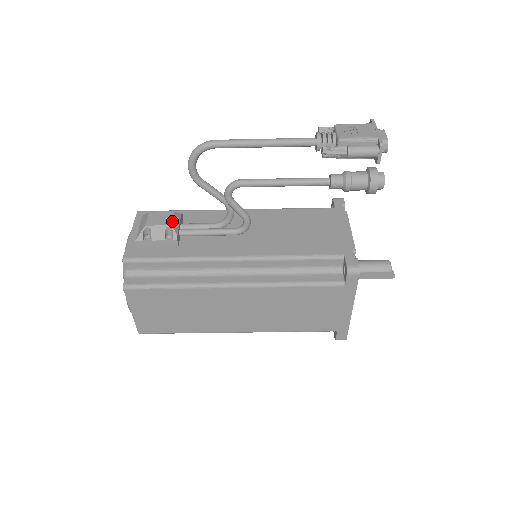
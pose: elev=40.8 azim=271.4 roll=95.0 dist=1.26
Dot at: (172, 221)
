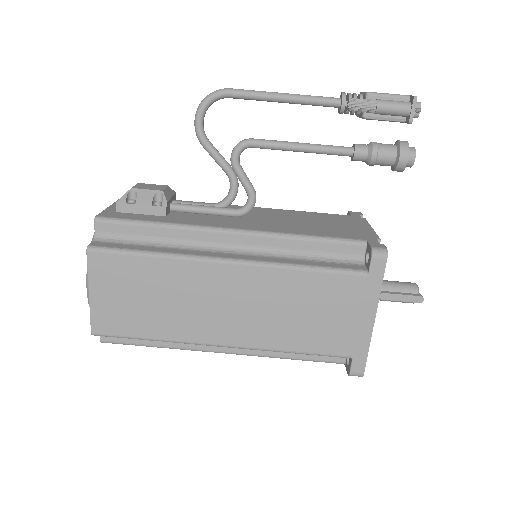
Dot at: (164, 189)
